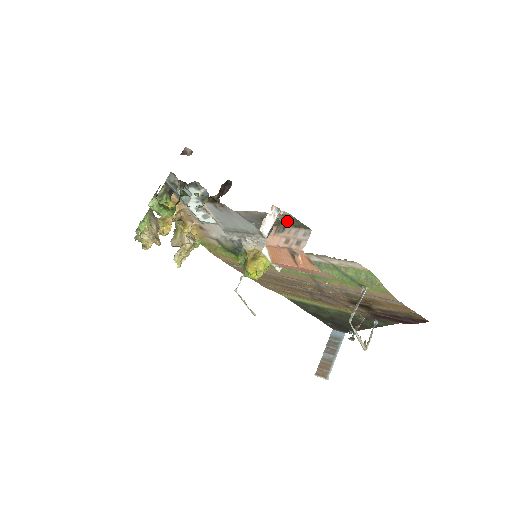
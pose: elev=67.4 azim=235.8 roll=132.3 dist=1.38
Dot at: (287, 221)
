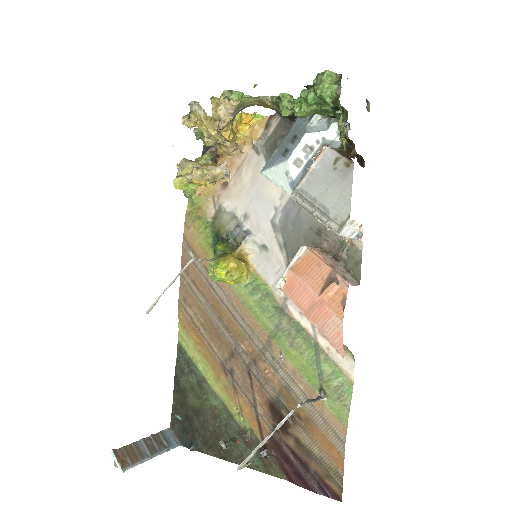
Dot at: (345, 255)
